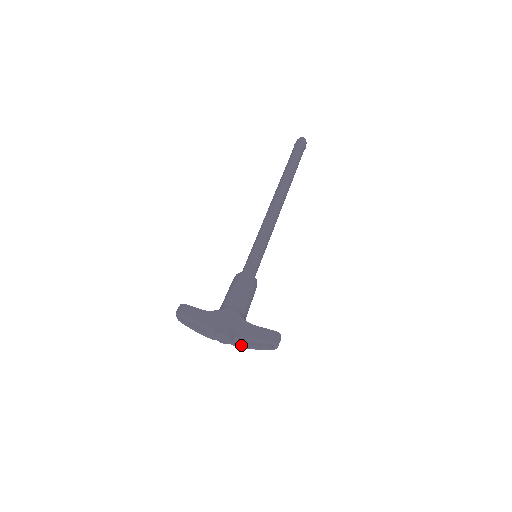
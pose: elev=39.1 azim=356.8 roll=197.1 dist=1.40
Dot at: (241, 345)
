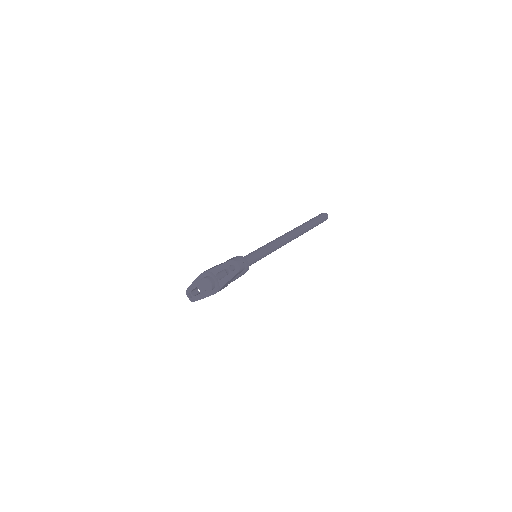
Dot at: (220, 283)
